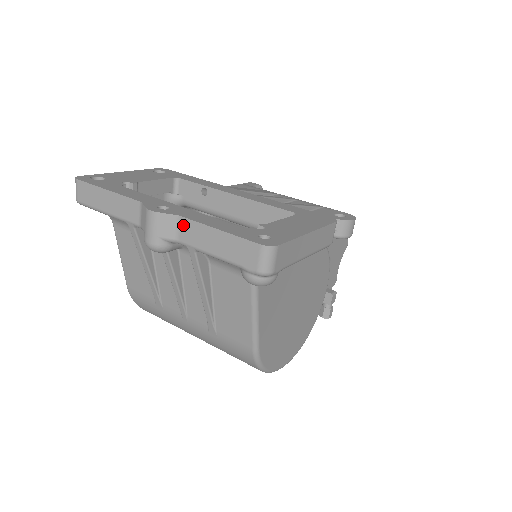
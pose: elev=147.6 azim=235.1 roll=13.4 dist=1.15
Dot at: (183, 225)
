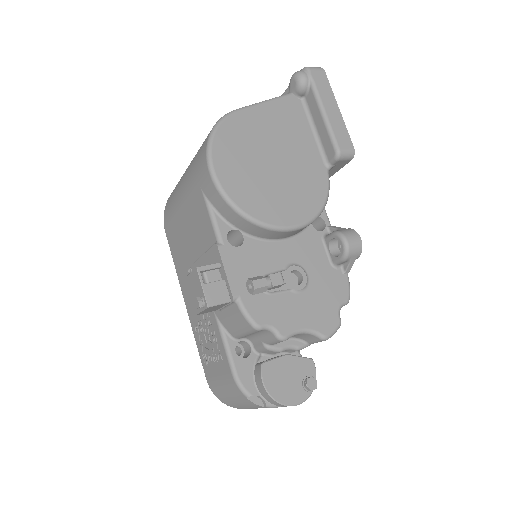
Dot at: occluded
